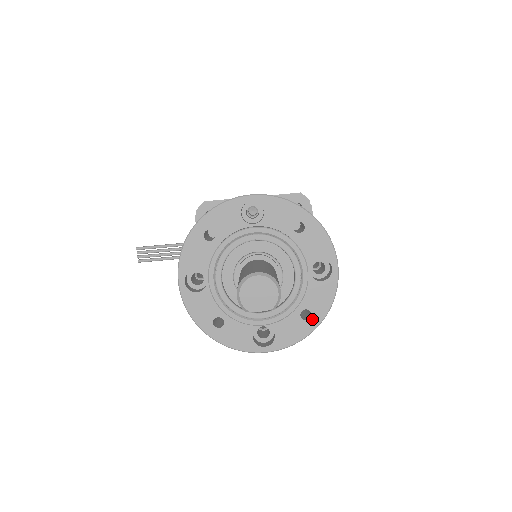
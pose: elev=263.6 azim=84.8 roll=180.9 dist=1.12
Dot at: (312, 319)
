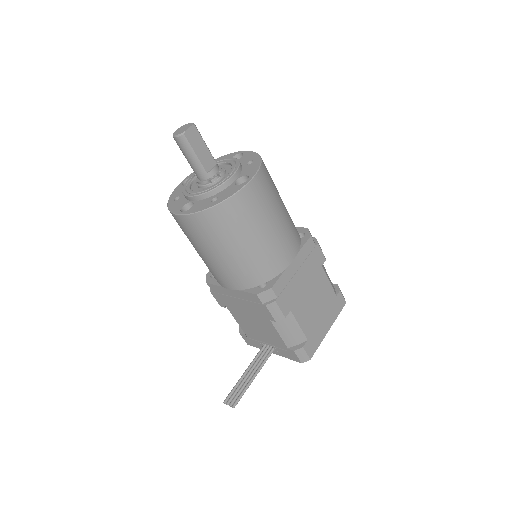
Dot at: (255, 160)
